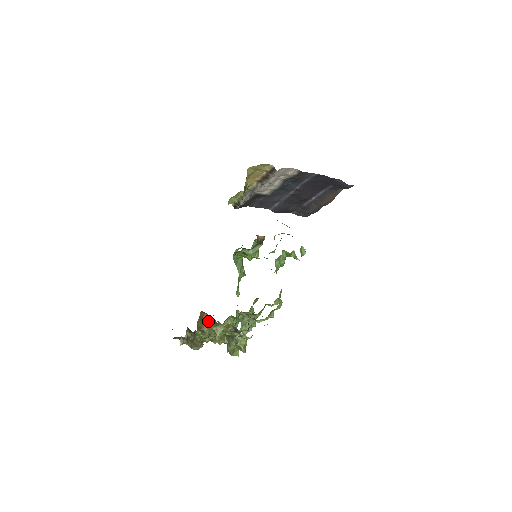
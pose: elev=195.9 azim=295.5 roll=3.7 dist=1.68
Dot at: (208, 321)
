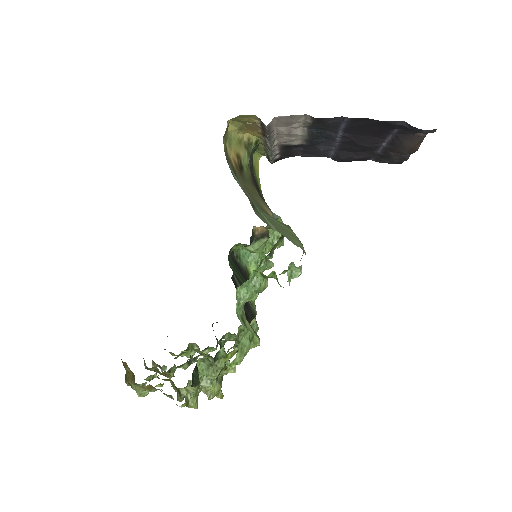
Dot at: (131, 372)
